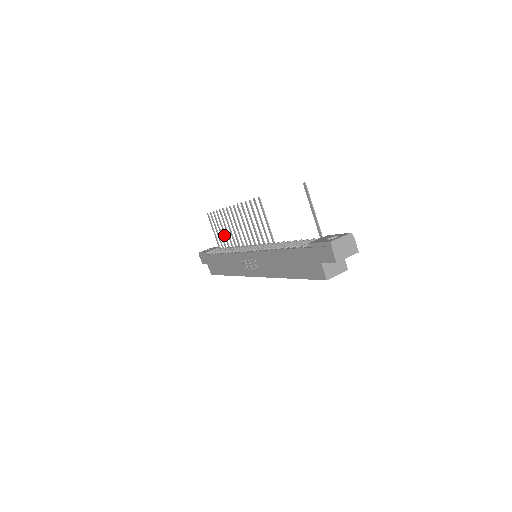
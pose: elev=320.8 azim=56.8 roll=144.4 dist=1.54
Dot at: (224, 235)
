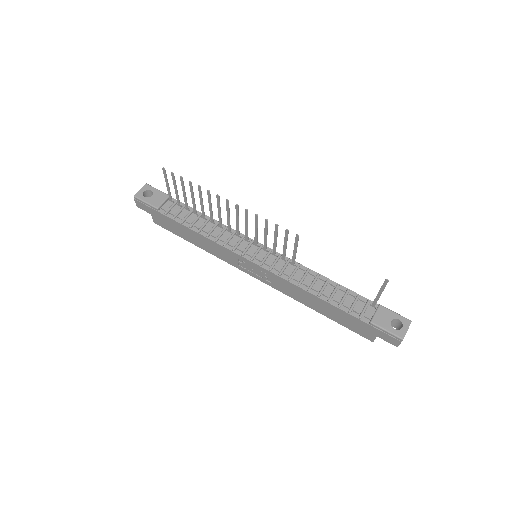
Dot at: (192, 203)
